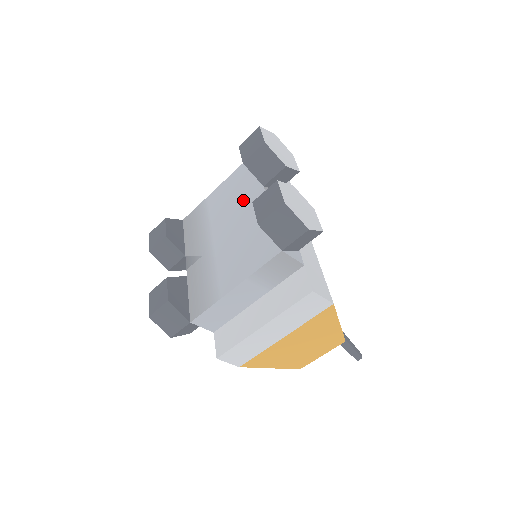
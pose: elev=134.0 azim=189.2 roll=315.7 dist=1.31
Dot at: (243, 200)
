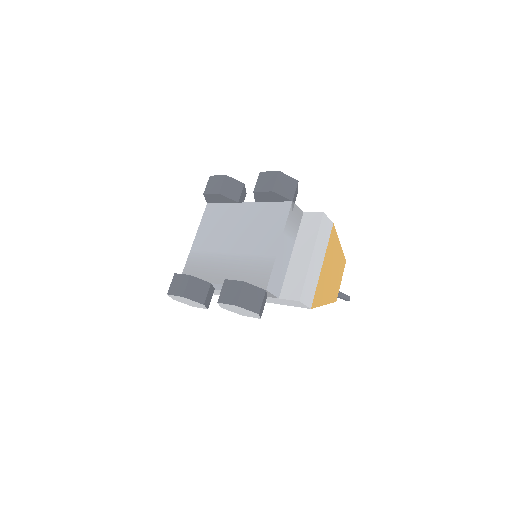
Dot at: (229, 220)
